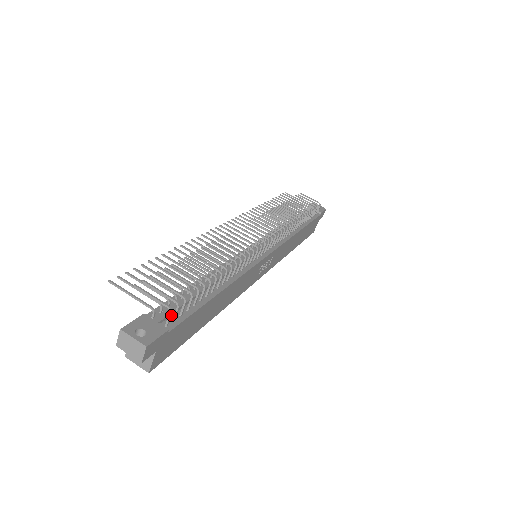
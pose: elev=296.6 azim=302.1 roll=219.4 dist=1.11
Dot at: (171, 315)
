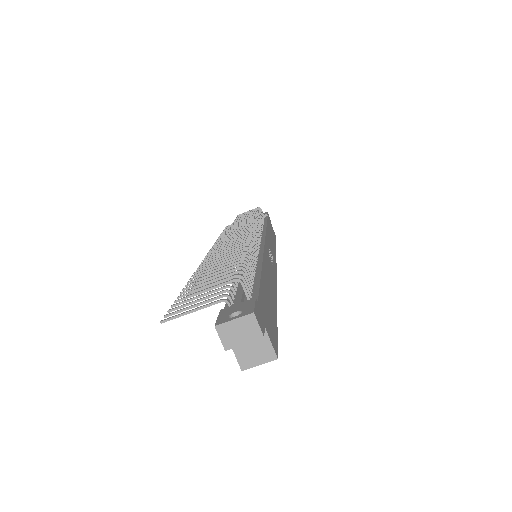
Dot at: (244, 298)
